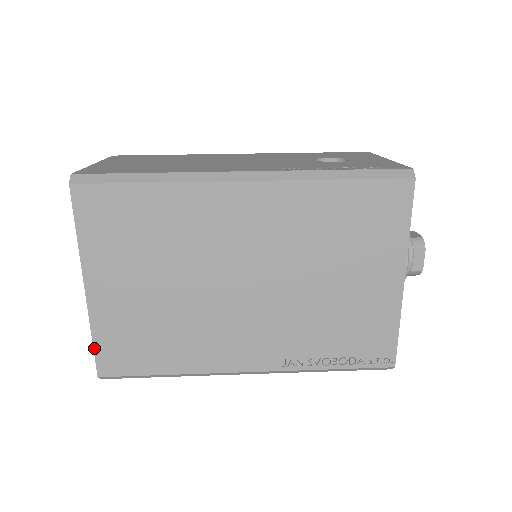
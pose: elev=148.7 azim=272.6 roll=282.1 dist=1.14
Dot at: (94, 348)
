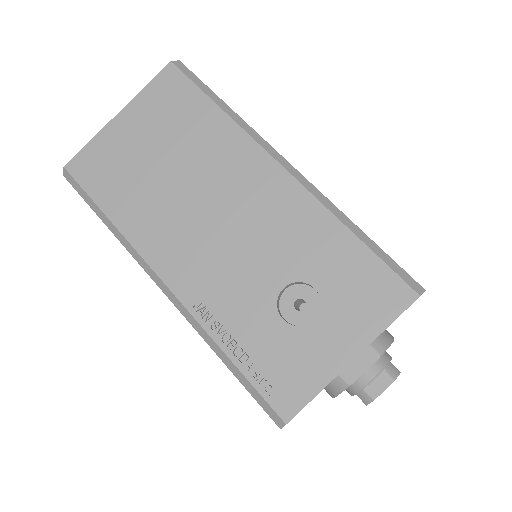
Dot at: occluded
